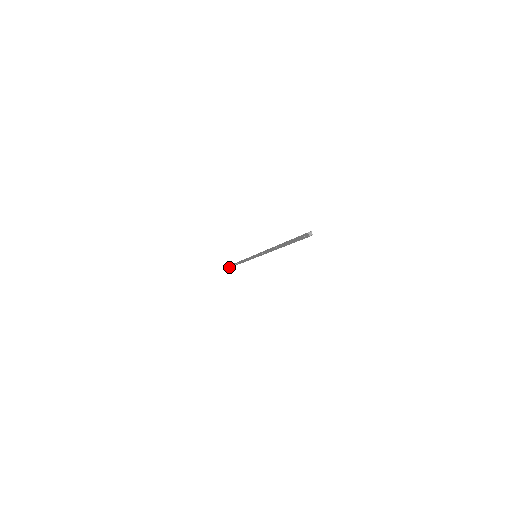
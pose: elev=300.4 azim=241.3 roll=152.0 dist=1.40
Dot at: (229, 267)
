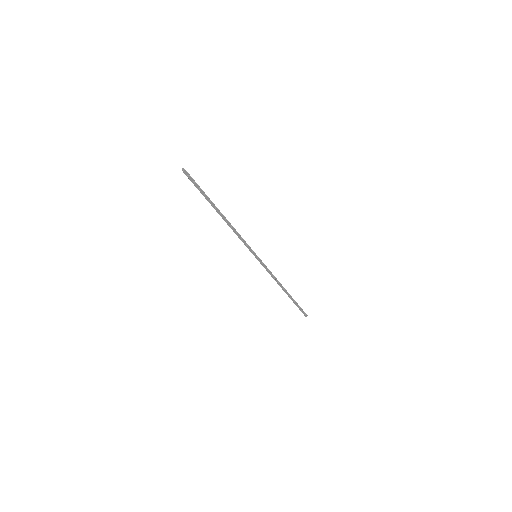
Dot at: (305, 315)
